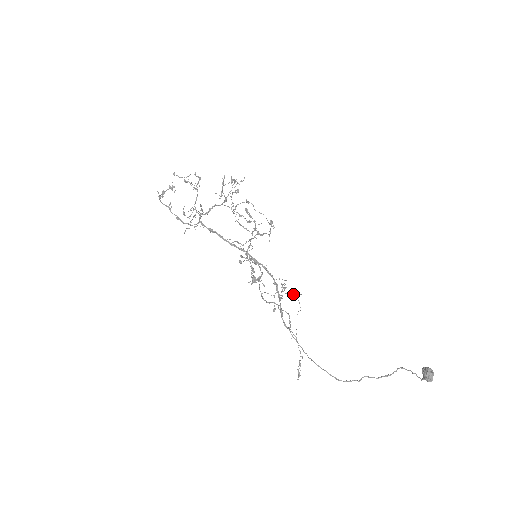
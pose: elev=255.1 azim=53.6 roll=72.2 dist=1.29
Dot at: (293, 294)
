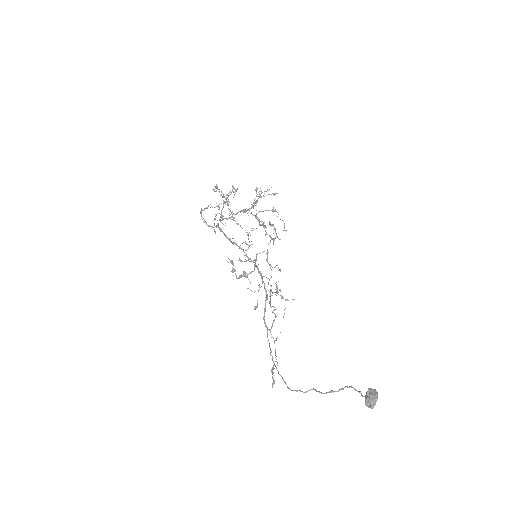
Dot at: occluded
